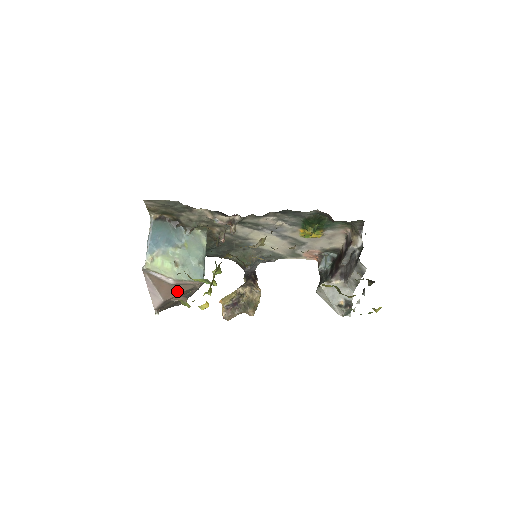
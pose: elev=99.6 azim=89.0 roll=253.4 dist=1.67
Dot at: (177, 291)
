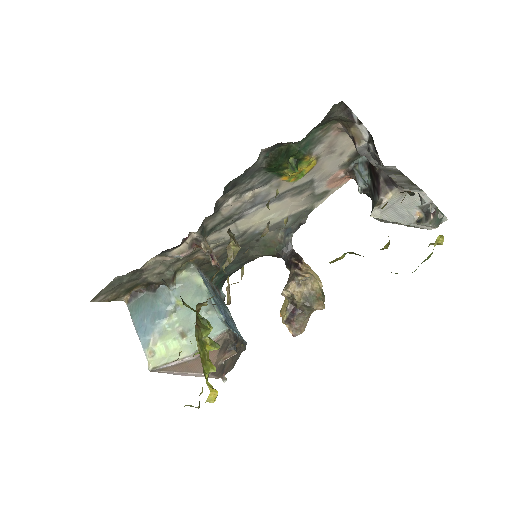
Dot at: (211, 357)
